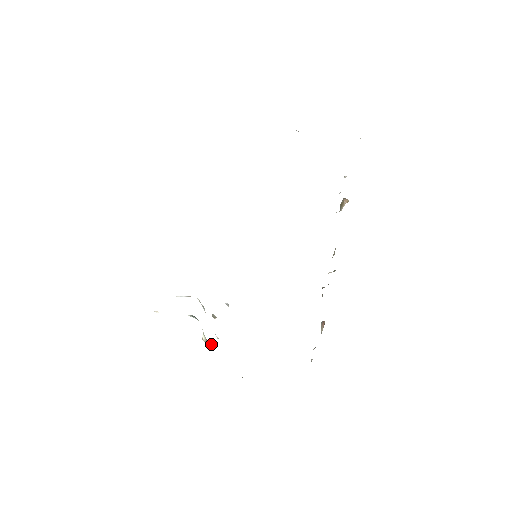
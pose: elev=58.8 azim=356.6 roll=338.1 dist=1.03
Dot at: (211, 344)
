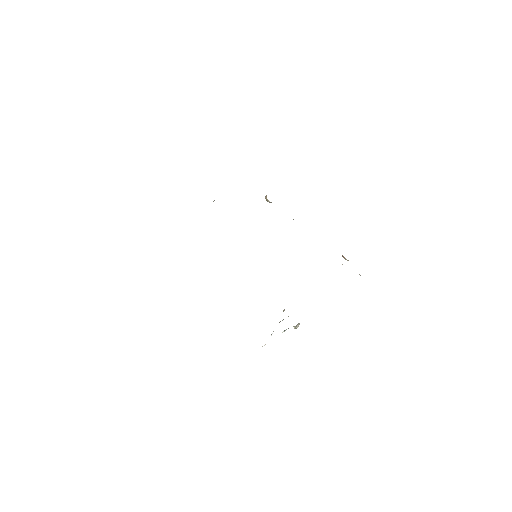
Dot at: (298, 323)
